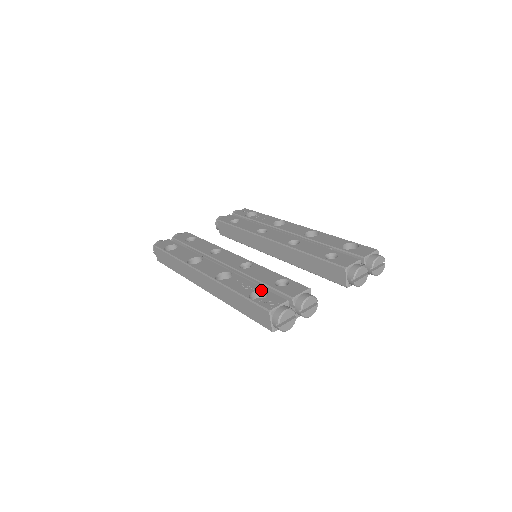
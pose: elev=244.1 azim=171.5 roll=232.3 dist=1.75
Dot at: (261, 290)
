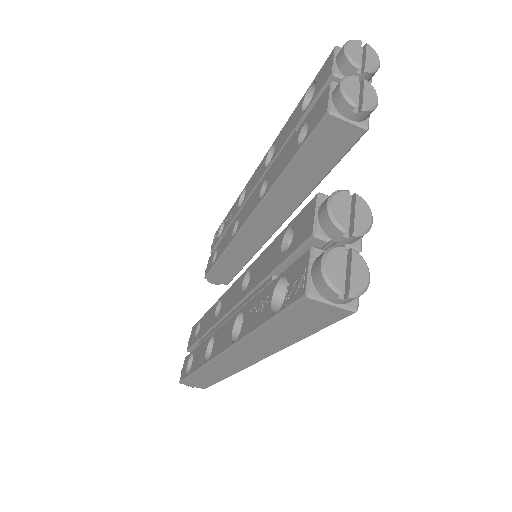
Dot at: (276, 284)
